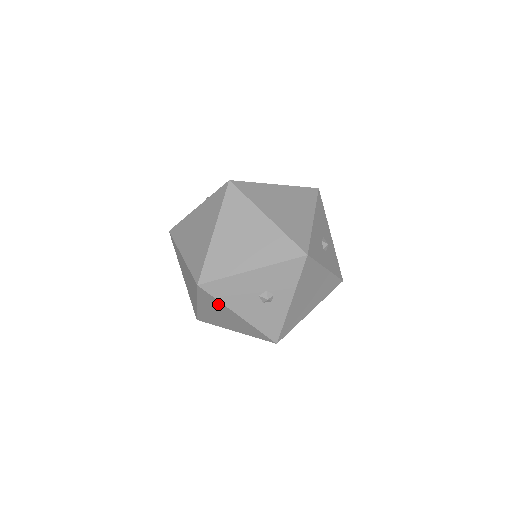
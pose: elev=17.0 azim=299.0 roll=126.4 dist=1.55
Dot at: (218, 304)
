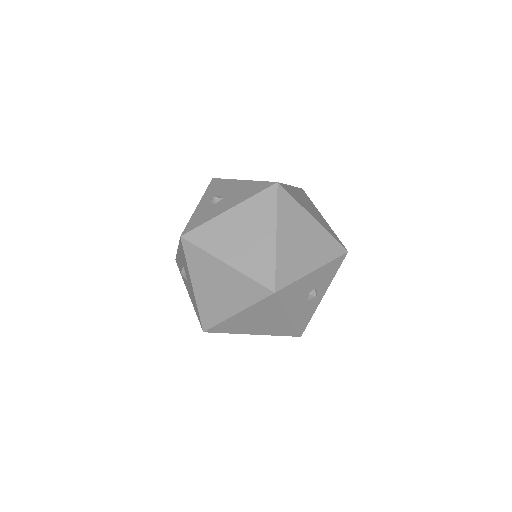
Dot at: (275, 309)
